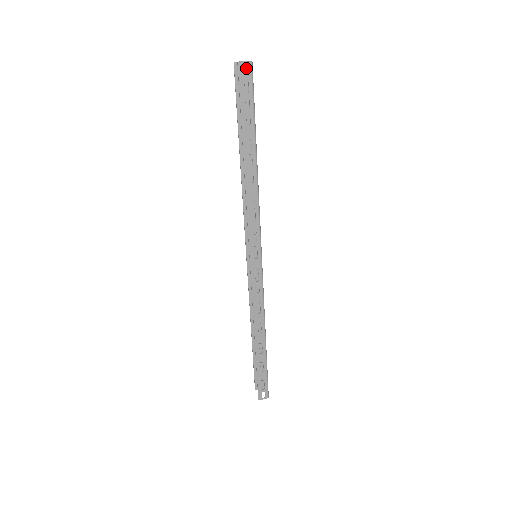
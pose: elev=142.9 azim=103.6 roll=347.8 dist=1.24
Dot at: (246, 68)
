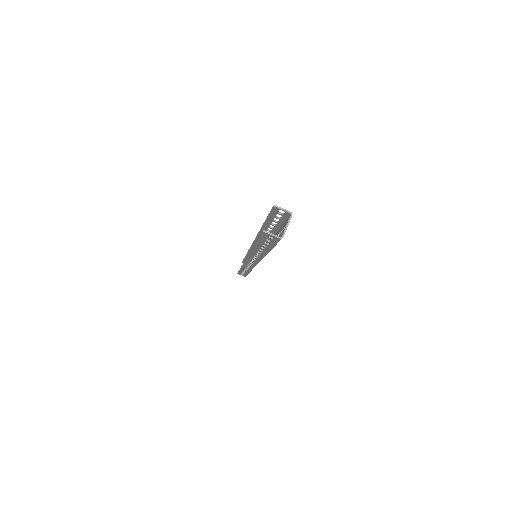
Dot at: (288, 214)
